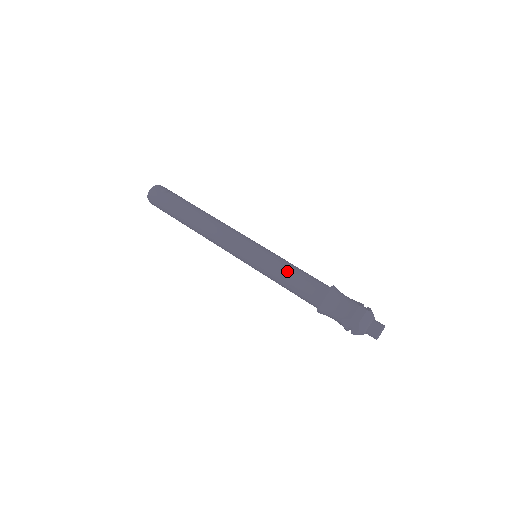
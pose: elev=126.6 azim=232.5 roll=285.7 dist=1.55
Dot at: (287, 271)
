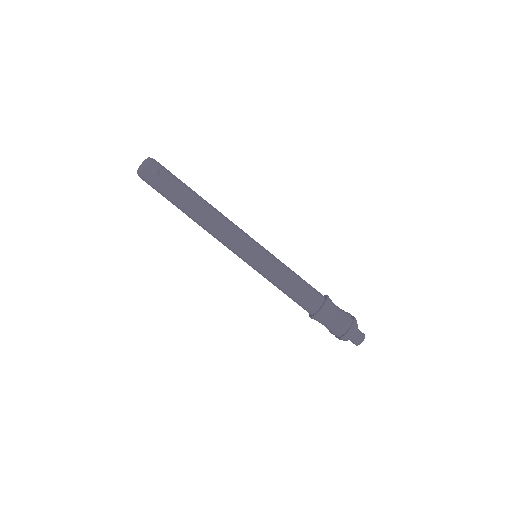
Dot at: (285, 285)
